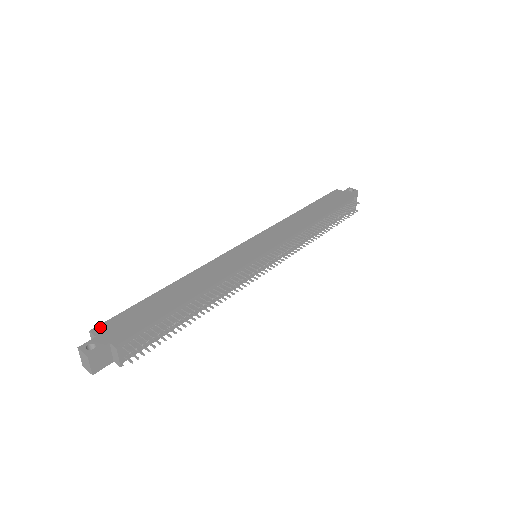
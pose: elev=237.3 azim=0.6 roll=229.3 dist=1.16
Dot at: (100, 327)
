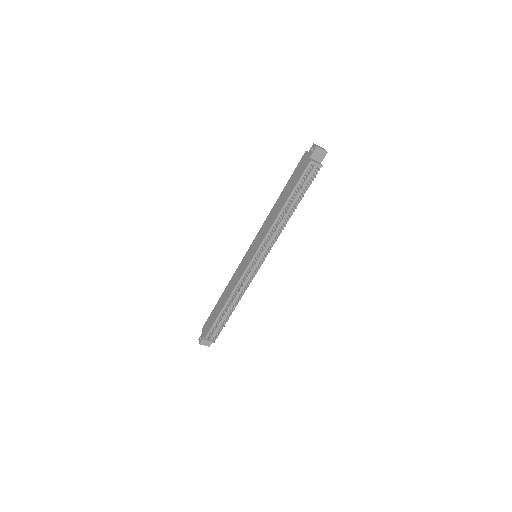
Dot at: (204, 327)
